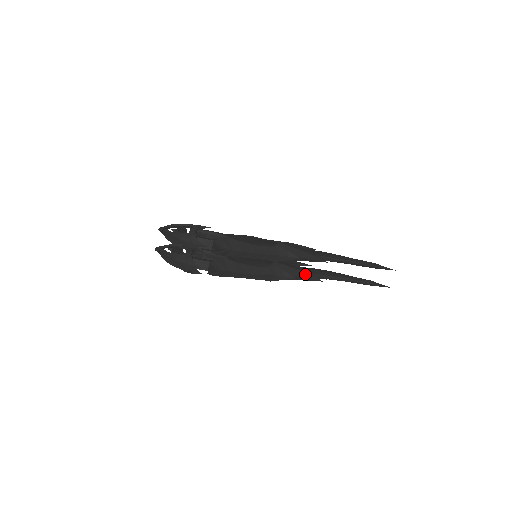
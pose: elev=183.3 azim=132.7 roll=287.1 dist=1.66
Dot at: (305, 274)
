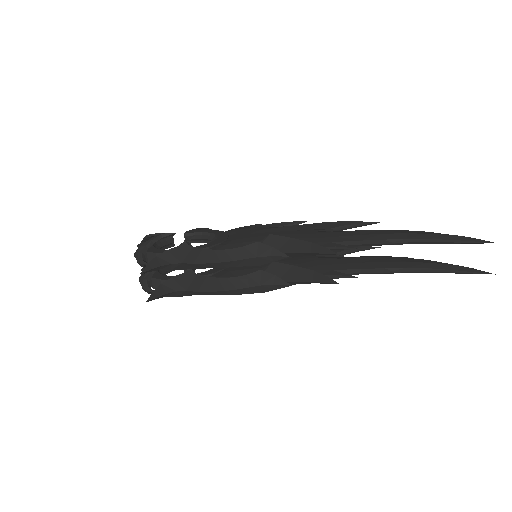
Dot at: (316, 275)
